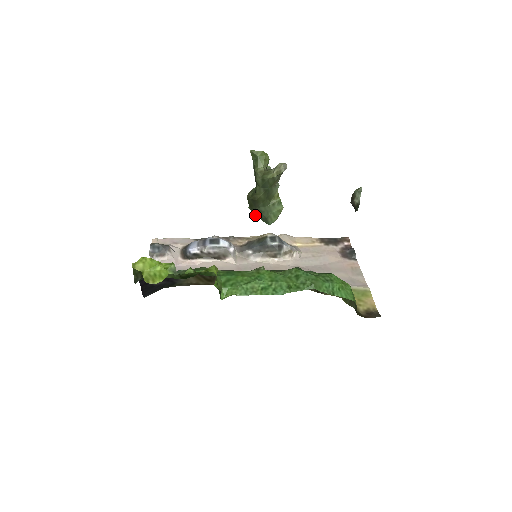
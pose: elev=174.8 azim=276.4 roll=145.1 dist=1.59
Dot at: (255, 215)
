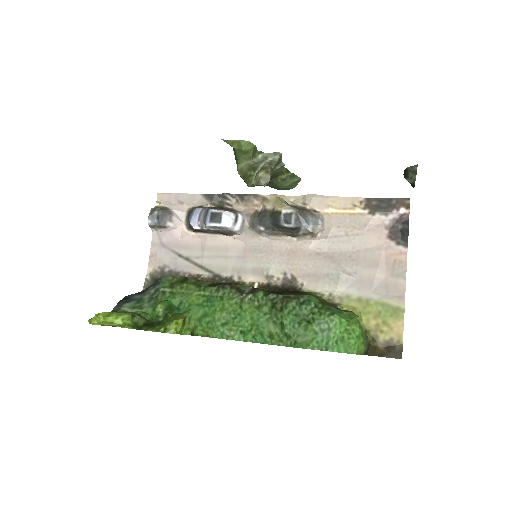
Dot at: occluded
